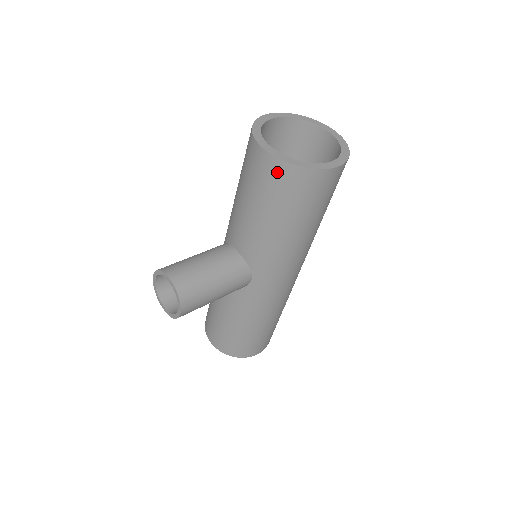
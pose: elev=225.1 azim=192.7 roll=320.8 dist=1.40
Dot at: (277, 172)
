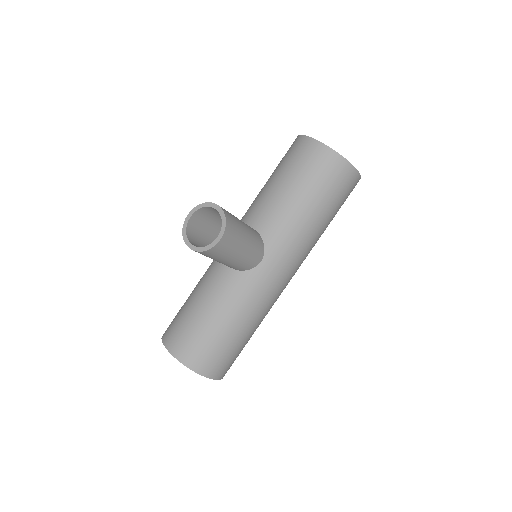
Dot at: (324, 157)
